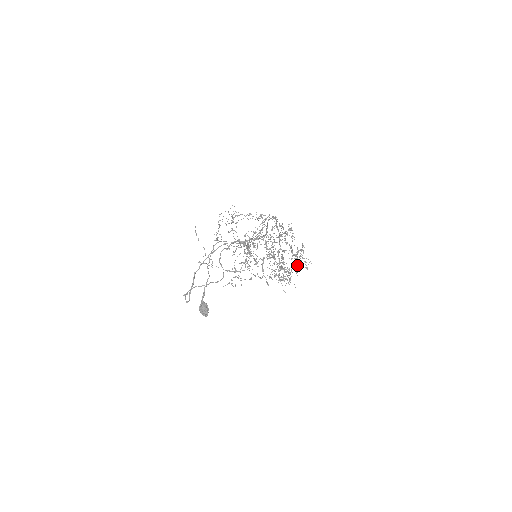
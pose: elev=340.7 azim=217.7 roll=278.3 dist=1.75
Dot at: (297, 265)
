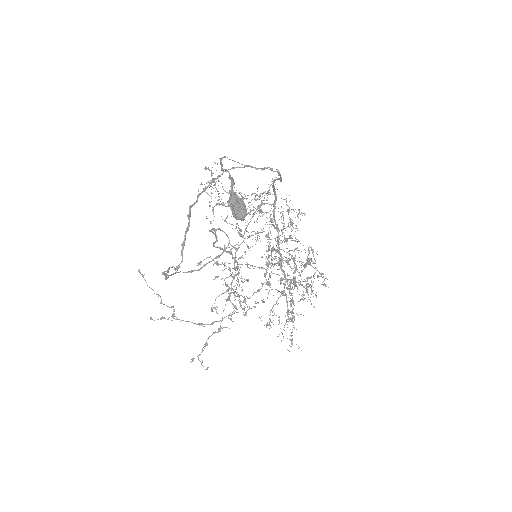
Dot at: (308, 287)
